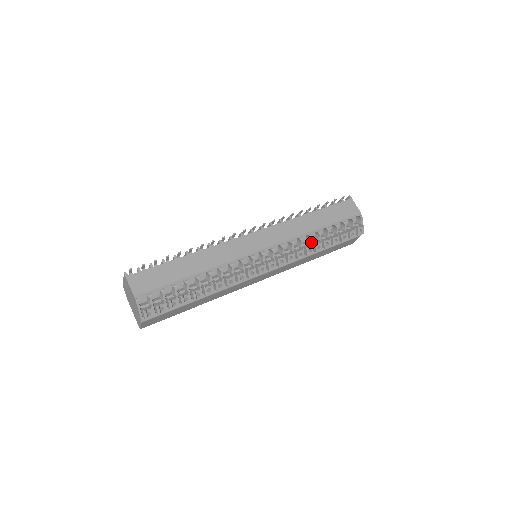
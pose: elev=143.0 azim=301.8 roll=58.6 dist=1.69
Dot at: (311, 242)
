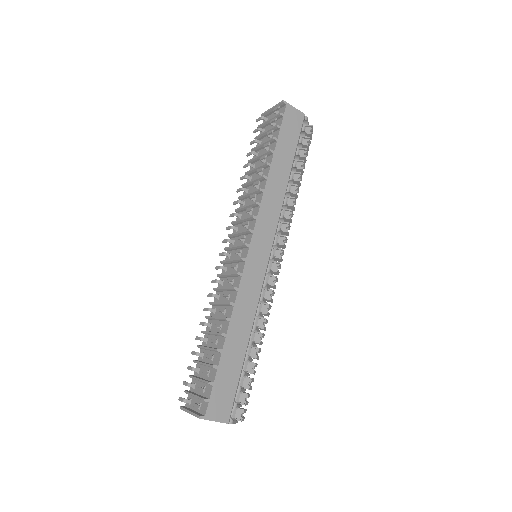
Dot at: (290, 194)
